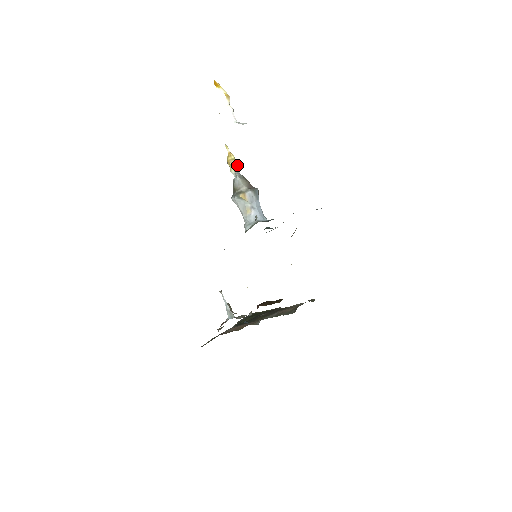
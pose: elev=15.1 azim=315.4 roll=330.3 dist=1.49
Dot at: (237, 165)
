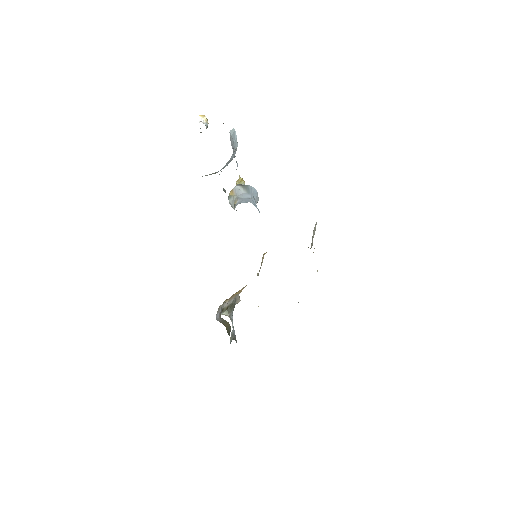
Dot at: (243, 182)
